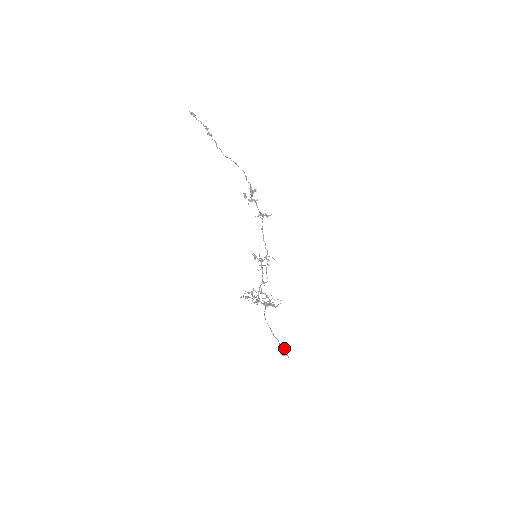
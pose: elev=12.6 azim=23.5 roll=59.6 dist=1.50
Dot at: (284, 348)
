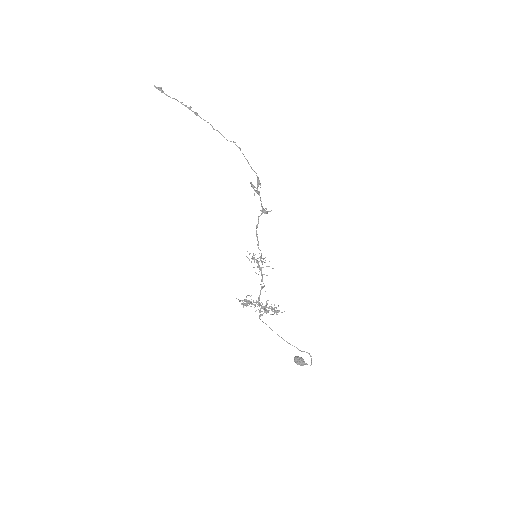
Dot at: (300, 357)
